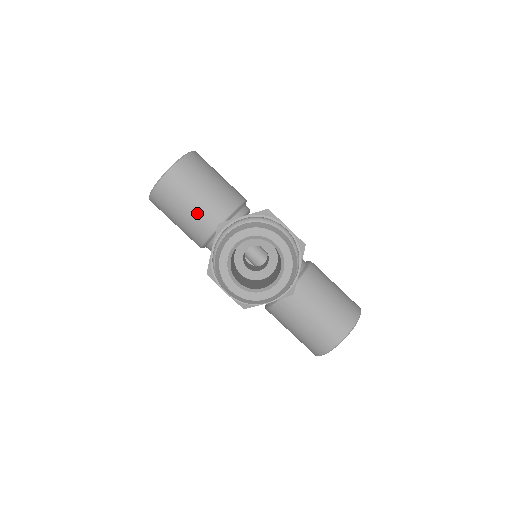
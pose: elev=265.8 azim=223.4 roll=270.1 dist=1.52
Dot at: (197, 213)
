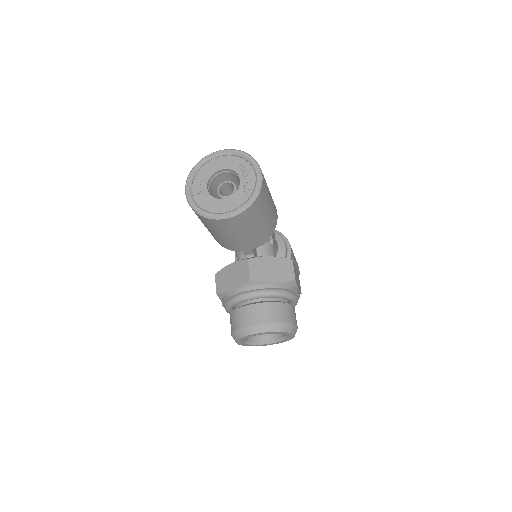
Dot at: (232, 242)
